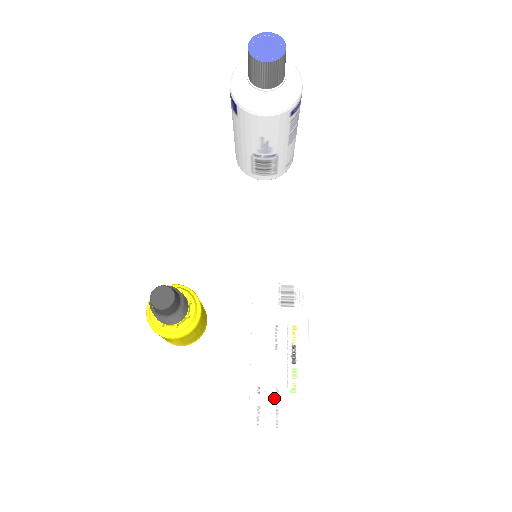
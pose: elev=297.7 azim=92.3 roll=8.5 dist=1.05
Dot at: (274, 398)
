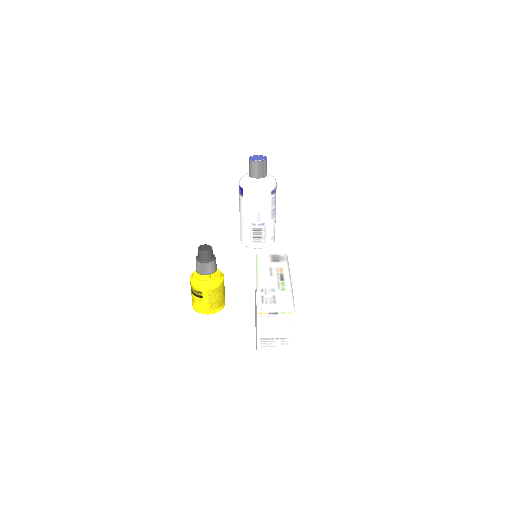
Dot at: (272, 293)
